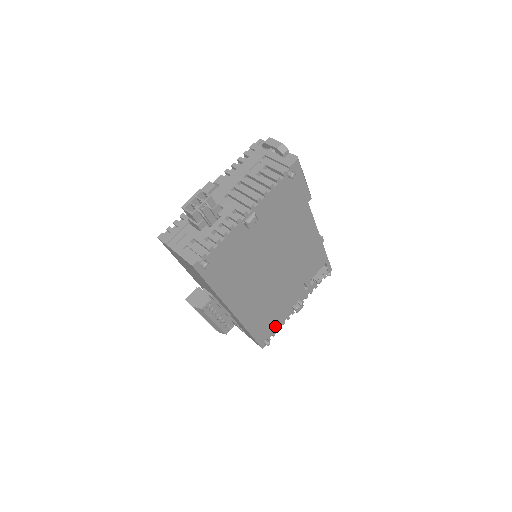
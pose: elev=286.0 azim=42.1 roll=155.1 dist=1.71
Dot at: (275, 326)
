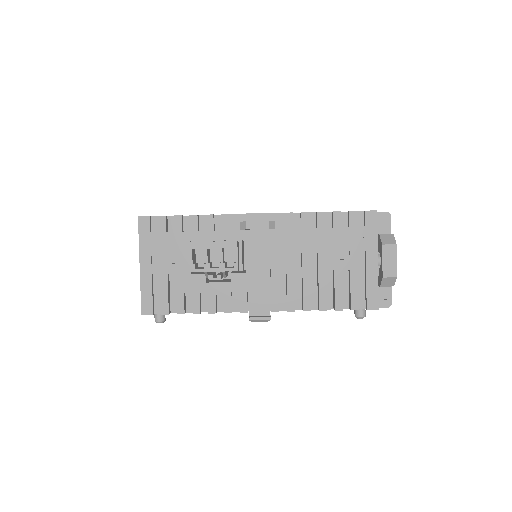
Dot at: occluded
